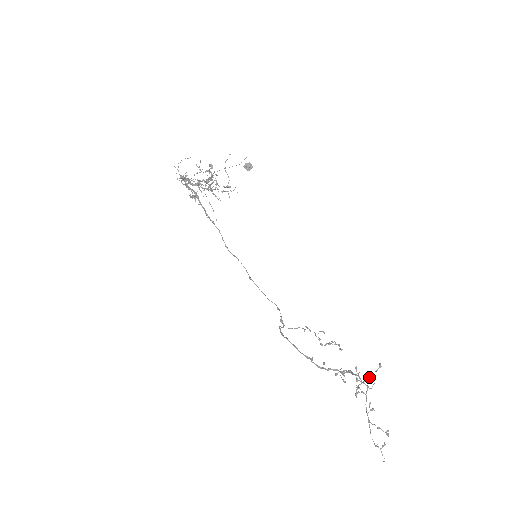
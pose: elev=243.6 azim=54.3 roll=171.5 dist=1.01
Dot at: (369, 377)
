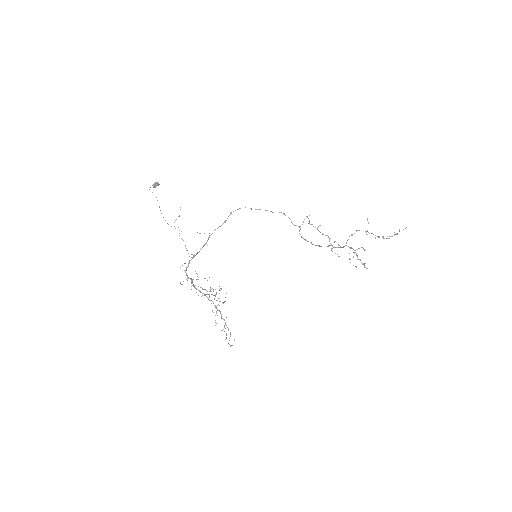
Dot at: (364, 265)
